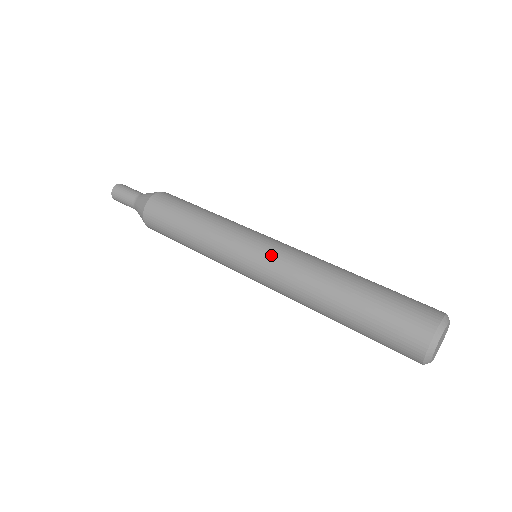
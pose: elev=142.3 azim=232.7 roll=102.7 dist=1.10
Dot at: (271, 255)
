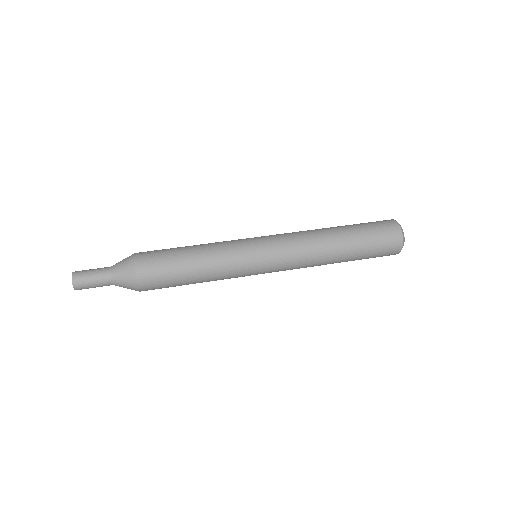
Dot at: (280, 251)
